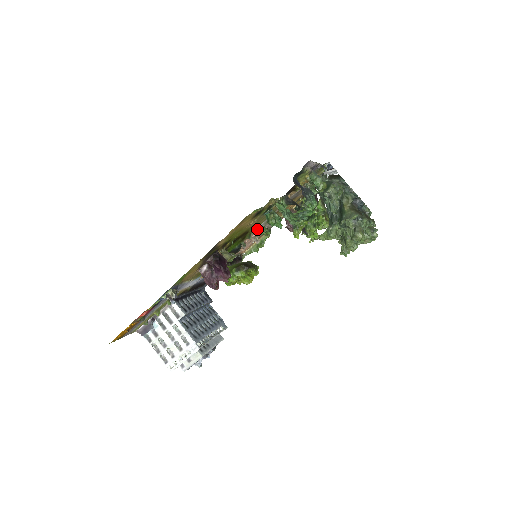
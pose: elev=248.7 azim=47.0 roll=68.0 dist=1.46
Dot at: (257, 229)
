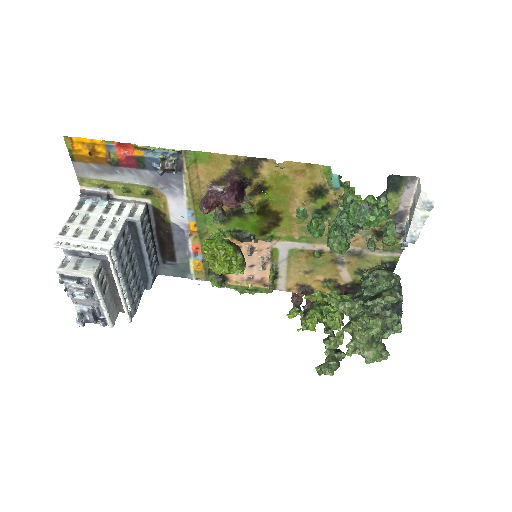
Dot at: (279, 247)
